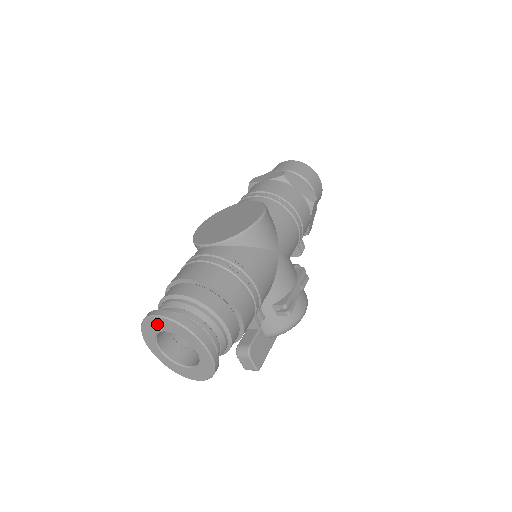
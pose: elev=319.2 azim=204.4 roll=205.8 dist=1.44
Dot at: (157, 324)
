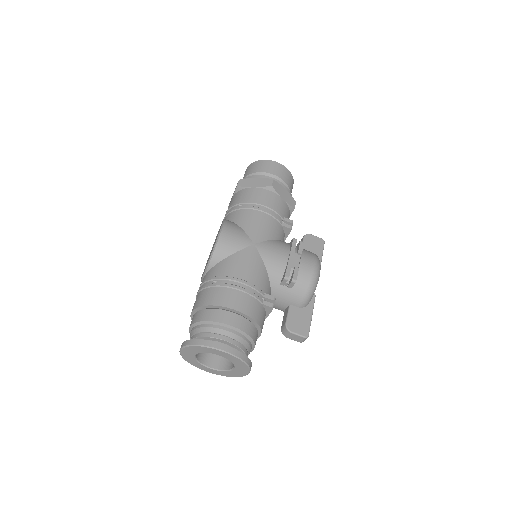
Dot at: (187, 354)
